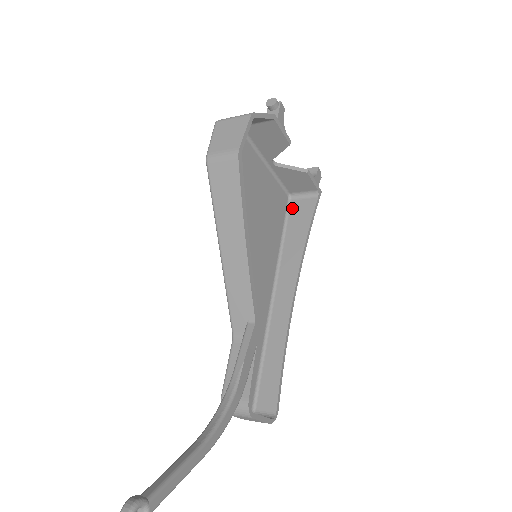
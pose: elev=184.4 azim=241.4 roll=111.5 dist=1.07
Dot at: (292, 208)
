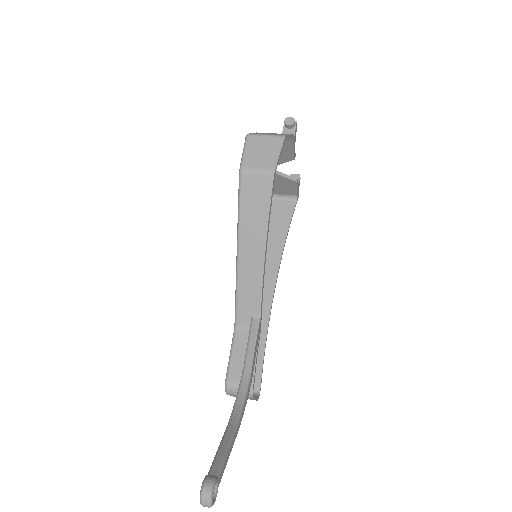
Dot at: (272, 207)
